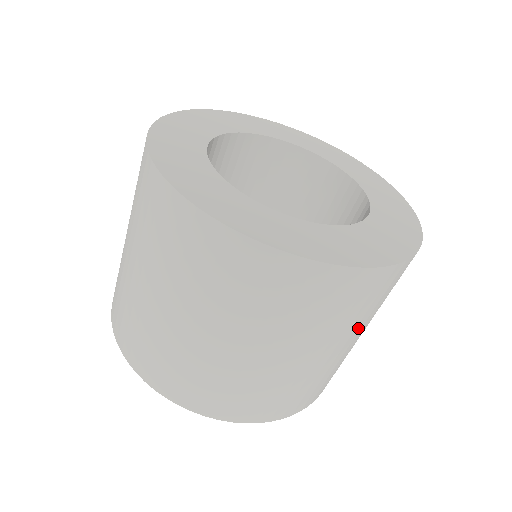
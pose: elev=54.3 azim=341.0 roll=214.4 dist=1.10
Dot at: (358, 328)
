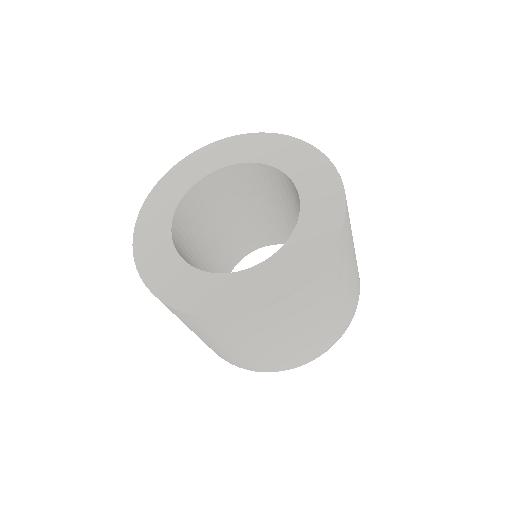
Dot at: (306, 321)
